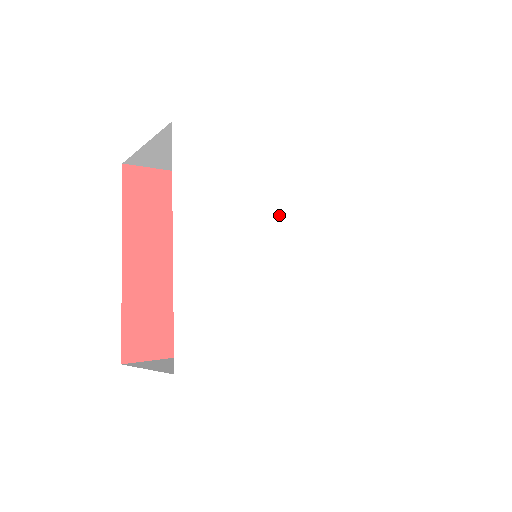
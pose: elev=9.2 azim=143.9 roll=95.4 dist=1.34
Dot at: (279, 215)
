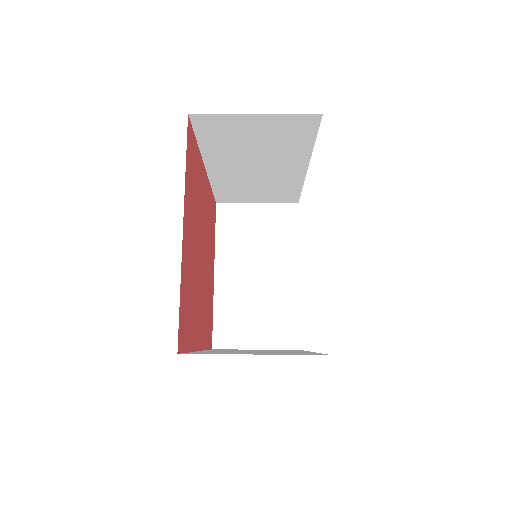
Dot at: occluded
